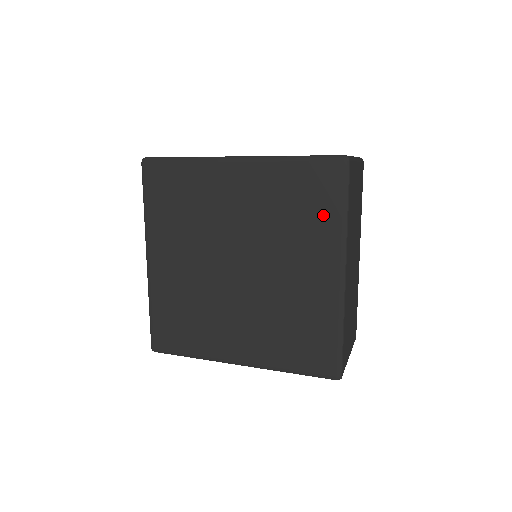
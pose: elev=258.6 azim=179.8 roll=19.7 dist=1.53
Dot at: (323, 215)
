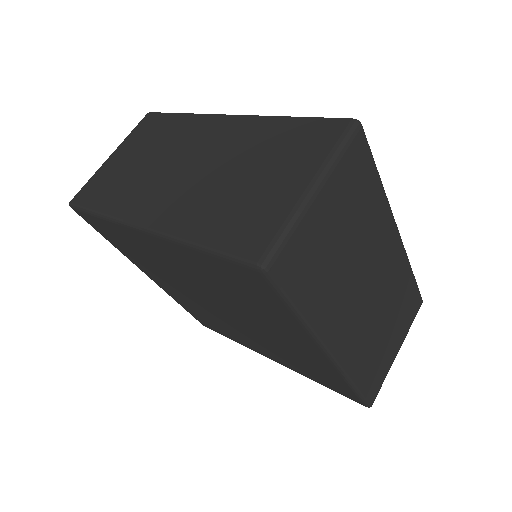
Dot at: (272, 308)
